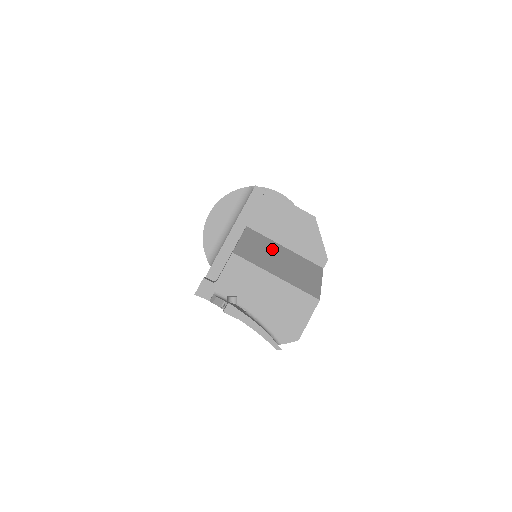
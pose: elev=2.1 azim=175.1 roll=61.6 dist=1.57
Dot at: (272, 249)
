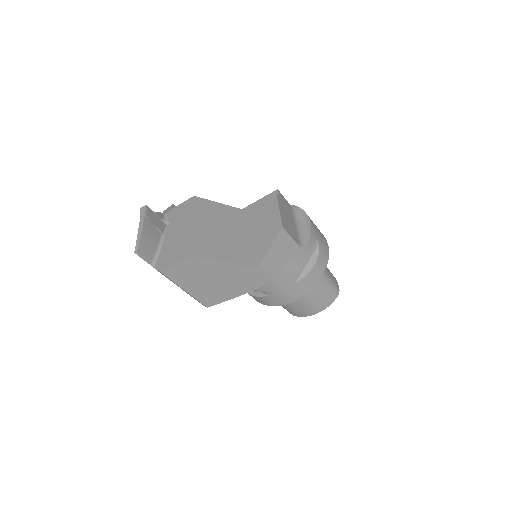
Dot at: (232, 225)
